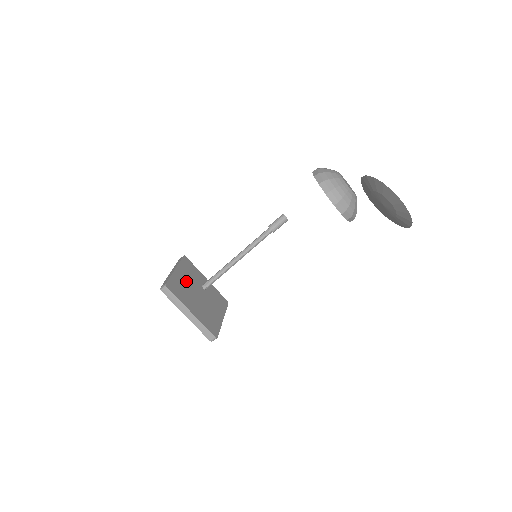
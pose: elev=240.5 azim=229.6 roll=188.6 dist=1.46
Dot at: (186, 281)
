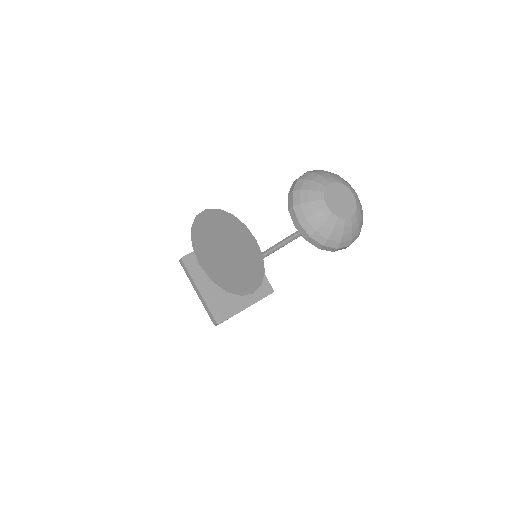
Dot at: occluded
